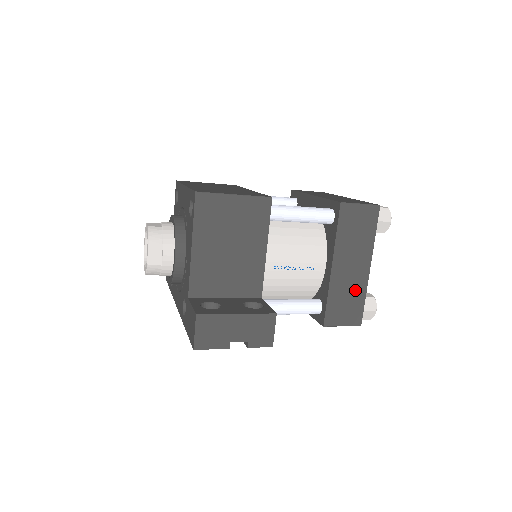
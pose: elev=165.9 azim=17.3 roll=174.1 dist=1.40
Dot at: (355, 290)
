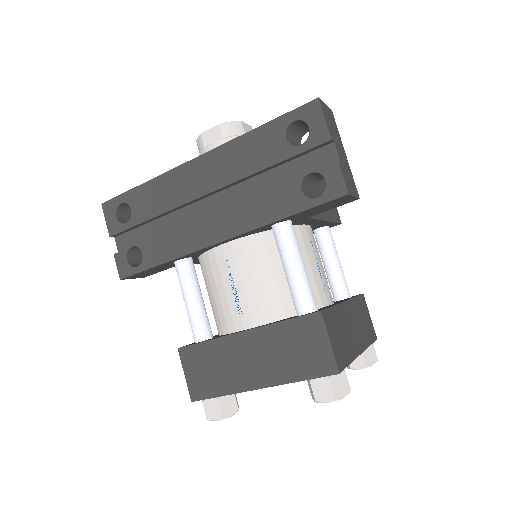
Dot at: (348, 343)
